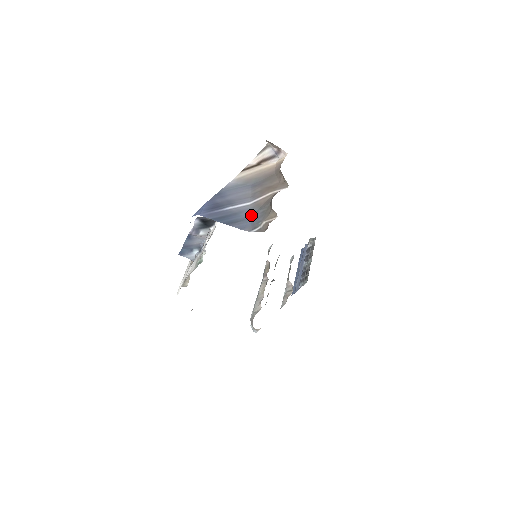
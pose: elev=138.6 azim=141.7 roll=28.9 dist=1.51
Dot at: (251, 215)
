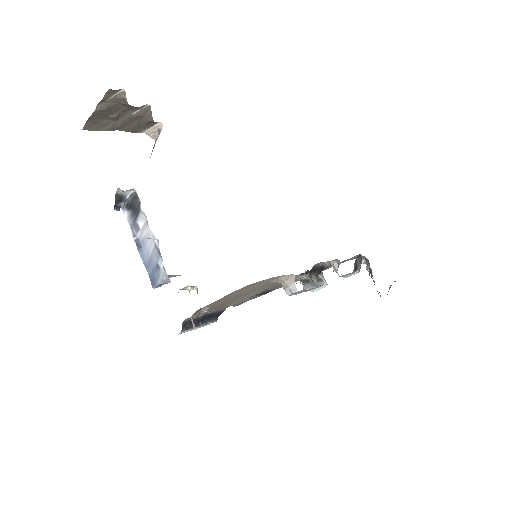
Dot at: occluded
